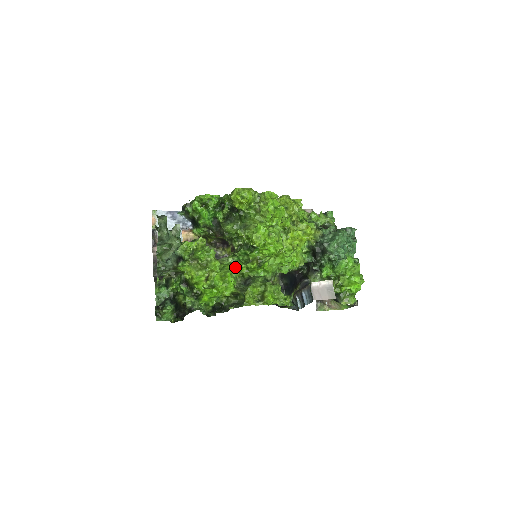
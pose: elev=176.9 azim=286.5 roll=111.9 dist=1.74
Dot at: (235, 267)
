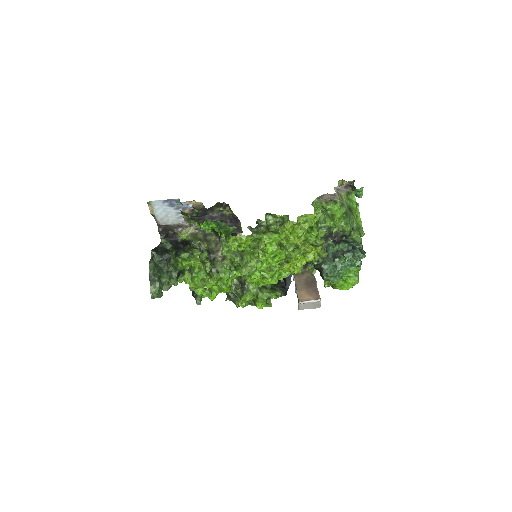
Dot at: (232, 275)
